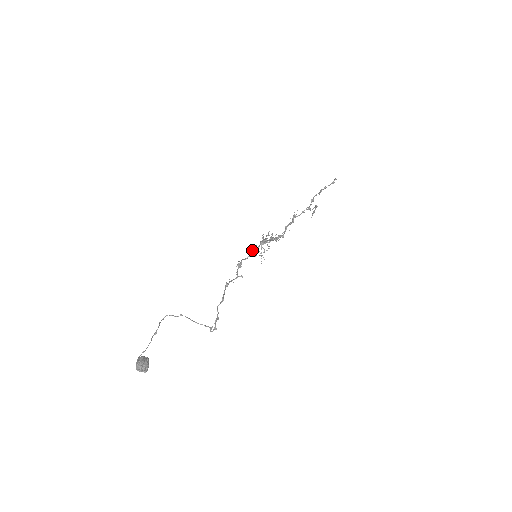
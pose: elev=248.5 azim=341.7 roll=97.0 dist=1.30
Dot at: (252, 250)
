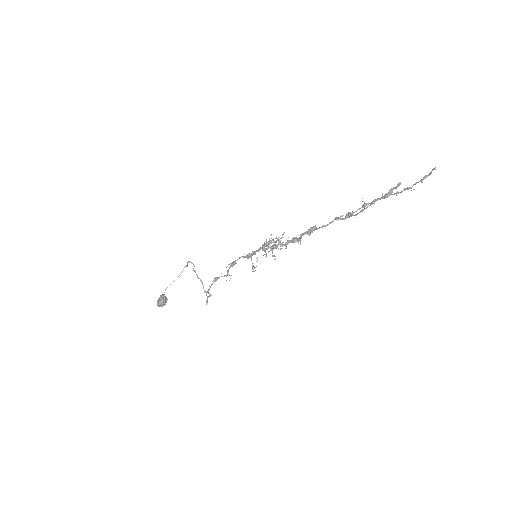
Dot at: (248, 254)
